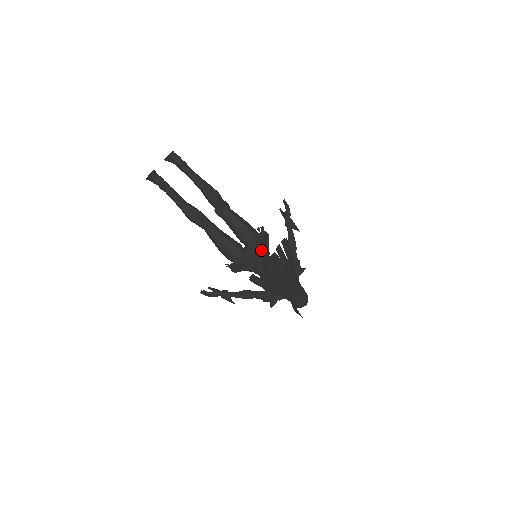
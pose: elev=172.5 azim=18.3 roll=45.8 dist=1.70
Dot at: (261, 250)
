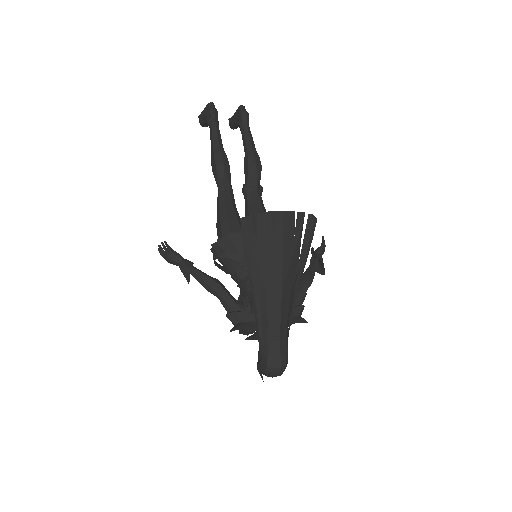
Dot at: occluded
